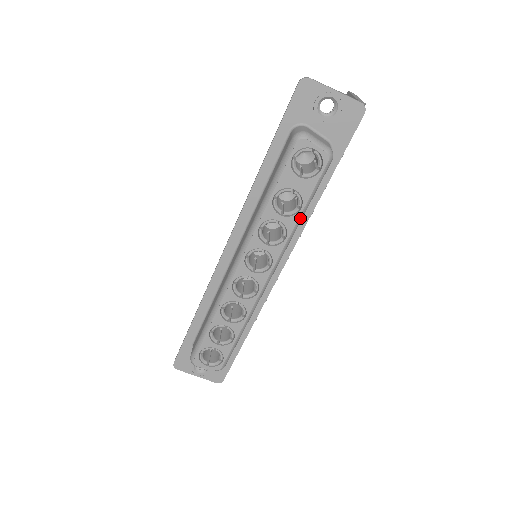
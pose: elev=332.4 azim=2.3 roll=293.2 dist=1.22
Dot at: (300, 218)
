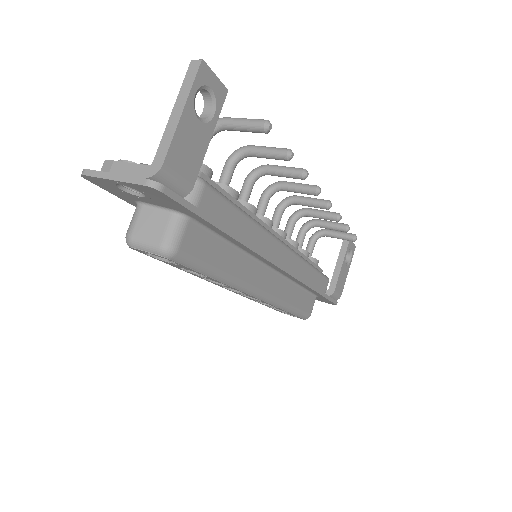
Dot at: (218, 278)
